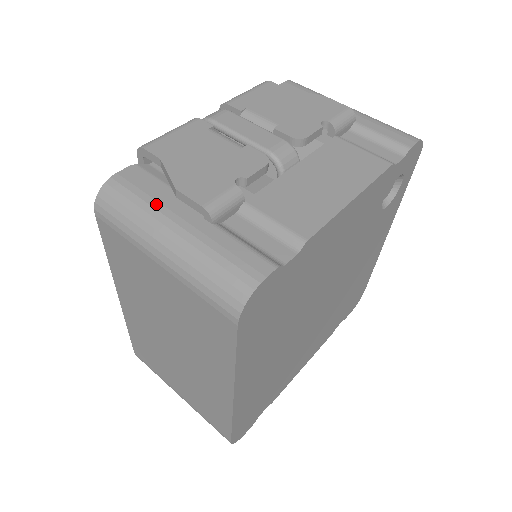
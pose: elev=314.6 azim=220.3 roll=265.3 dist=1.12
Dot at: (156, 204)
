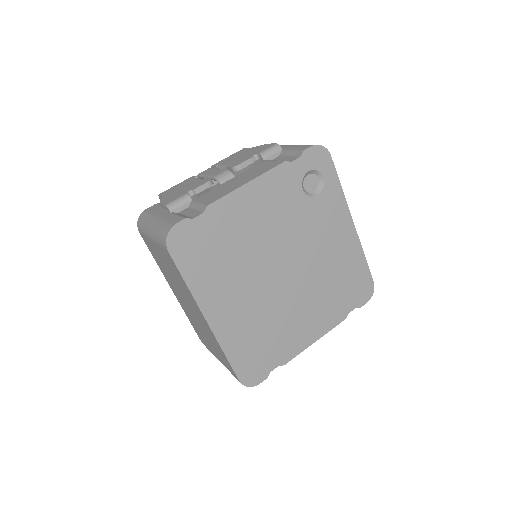
Dot at: (153, 214)
